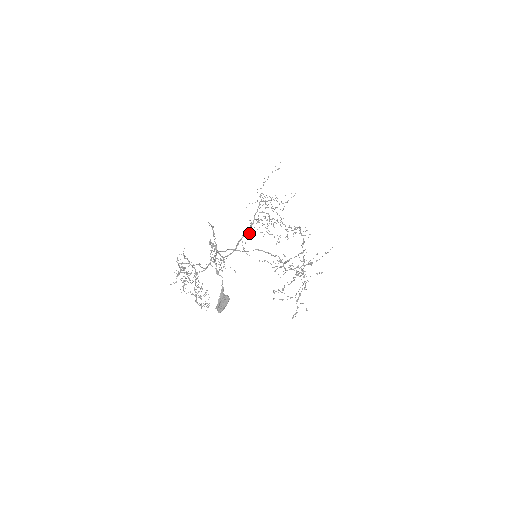
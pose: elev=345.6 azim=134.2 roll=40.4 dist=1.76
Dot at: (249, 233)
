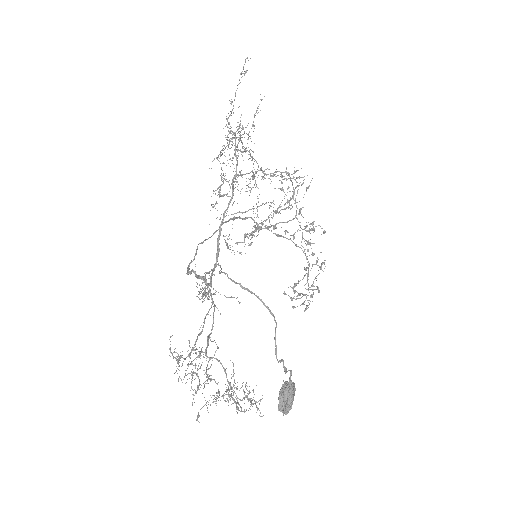
Dot at: (228, 215)
